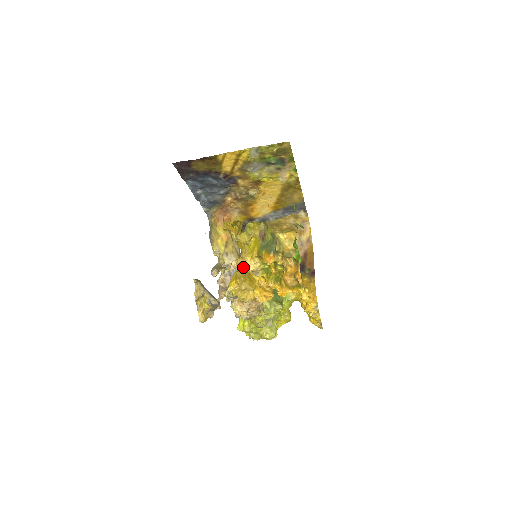
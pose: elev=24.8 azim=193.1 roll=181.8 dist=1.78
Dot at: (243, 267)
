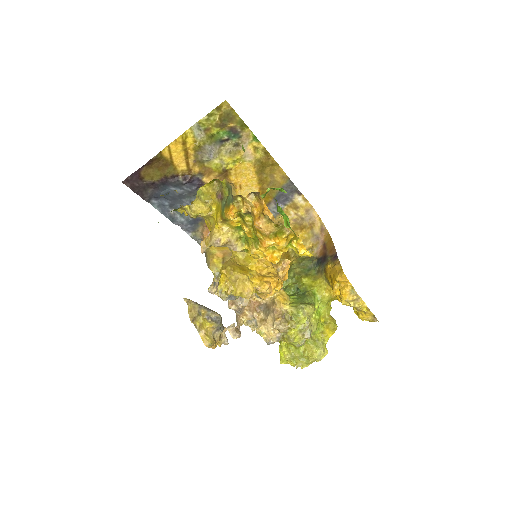
Dot at: (213, 243)
